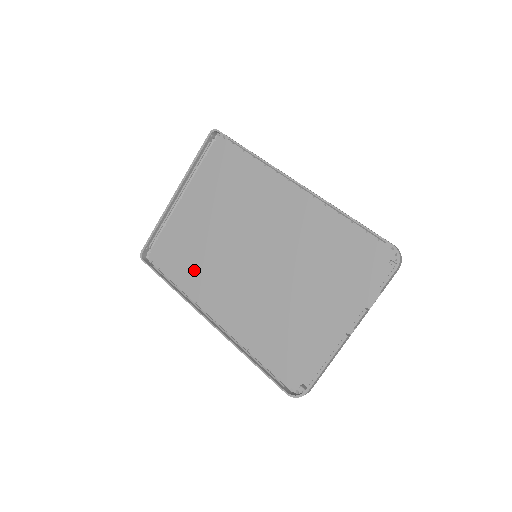
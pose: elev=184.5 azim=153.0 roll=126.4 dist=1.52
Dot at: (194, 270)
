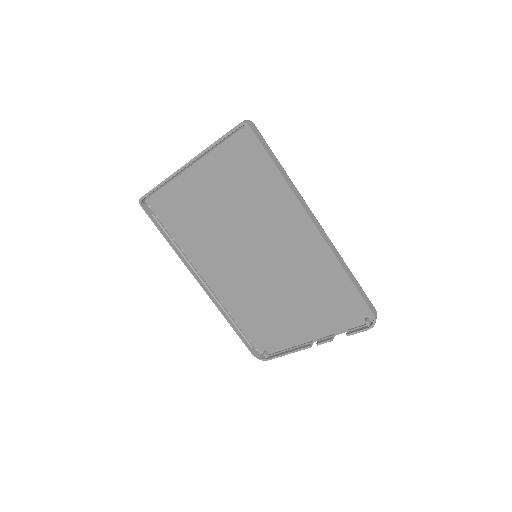
Dot at: (193, 236)
